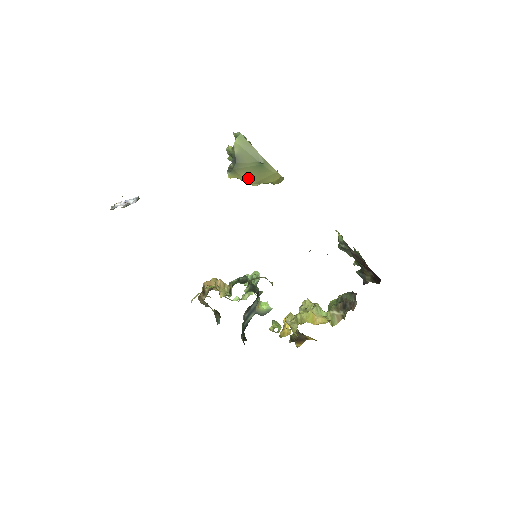
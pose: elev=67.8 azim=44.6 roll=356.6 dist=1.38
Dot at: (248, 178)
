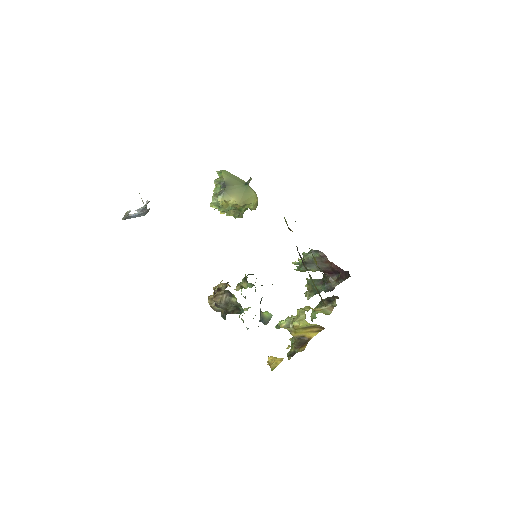
Dot at: (236, 199)
